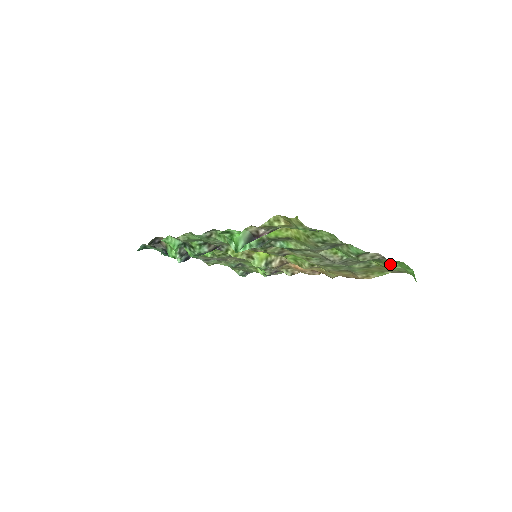
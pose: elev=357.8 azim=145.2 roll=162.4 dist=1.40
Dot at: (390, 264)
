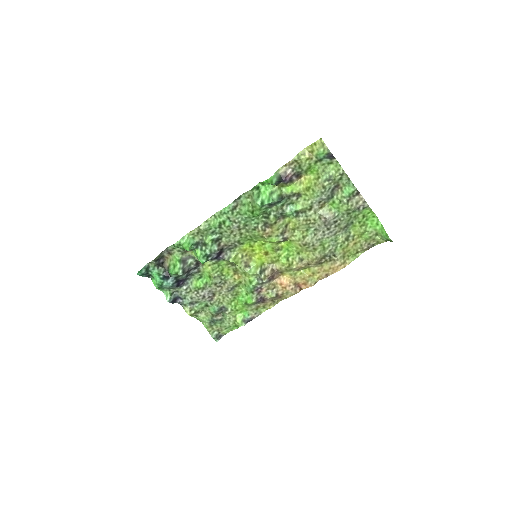
Dot at: (364, 226)
